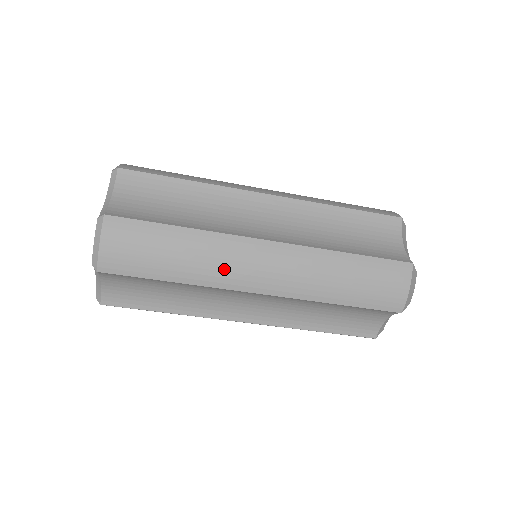
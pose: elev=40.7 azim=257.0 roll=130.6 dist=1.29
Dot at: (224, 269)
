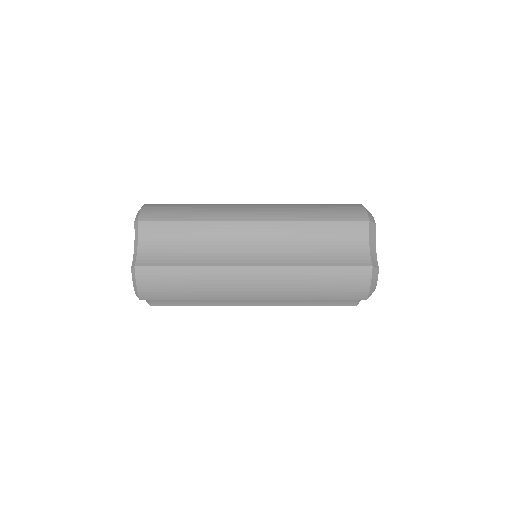
Dot at: (225, 290)
